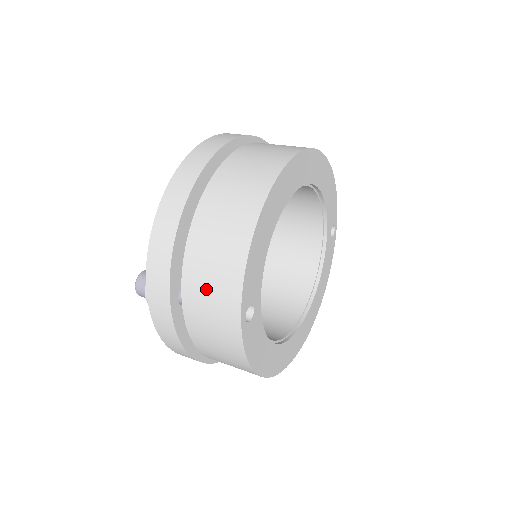
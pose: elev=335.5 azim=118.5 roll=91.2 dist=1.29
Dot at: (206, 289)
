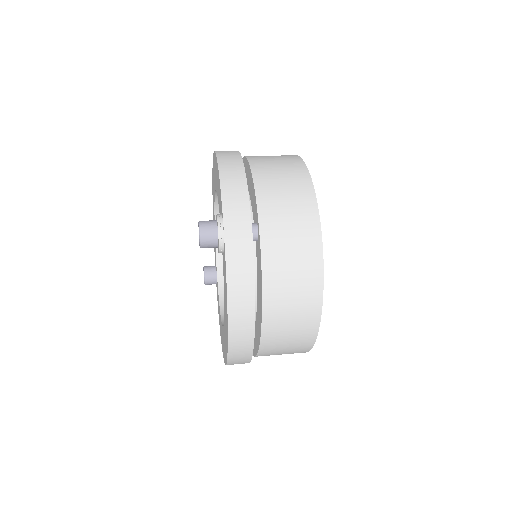
Dot at: (283, 206)
